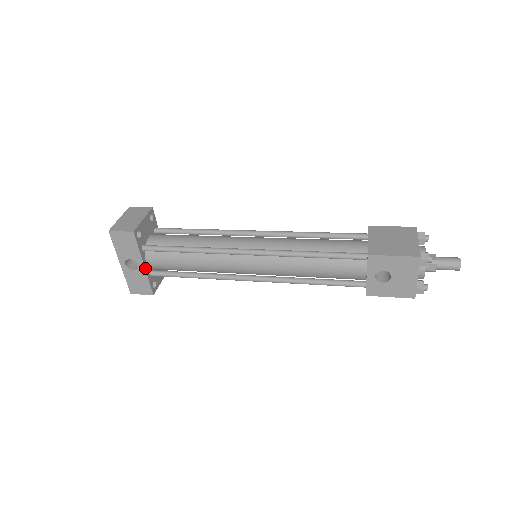
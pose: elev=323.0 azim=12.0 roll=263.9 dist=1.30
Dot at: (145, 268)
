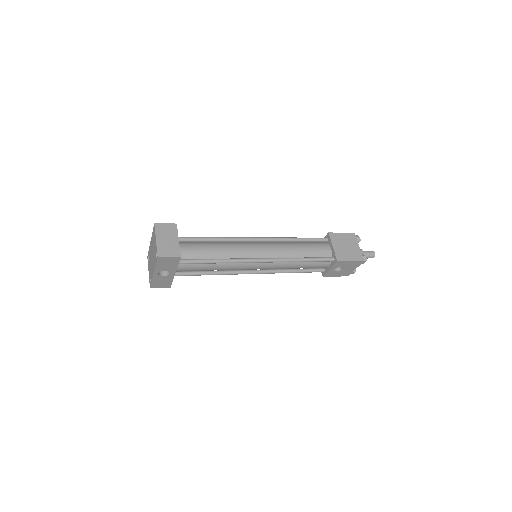
Dot at: occluded
